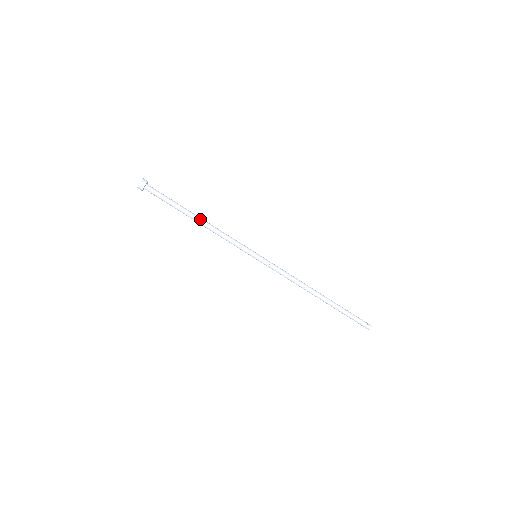
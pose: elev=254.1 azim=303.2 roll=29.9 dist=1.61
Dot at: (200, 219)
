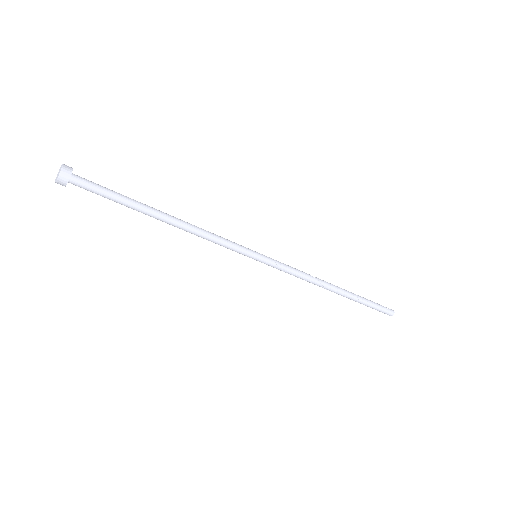
Dot at: (171, 217)
